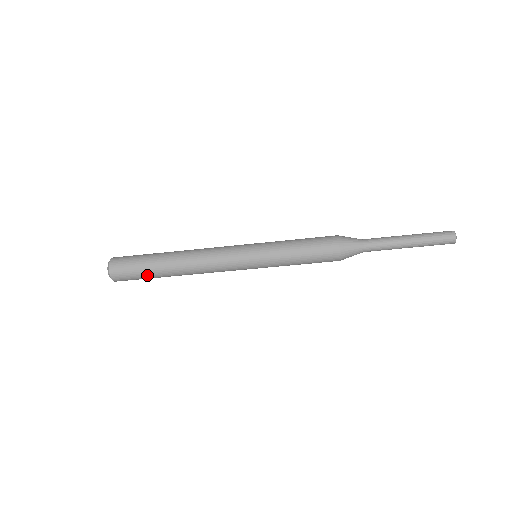
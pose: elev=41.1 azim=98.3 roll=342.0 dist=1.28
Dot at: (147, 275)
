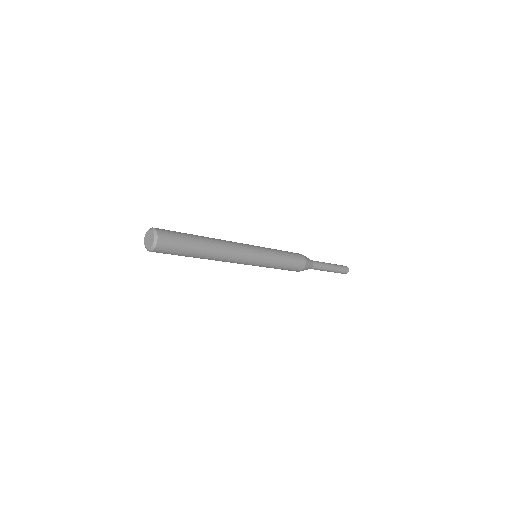
Dot at: (187, 250)
